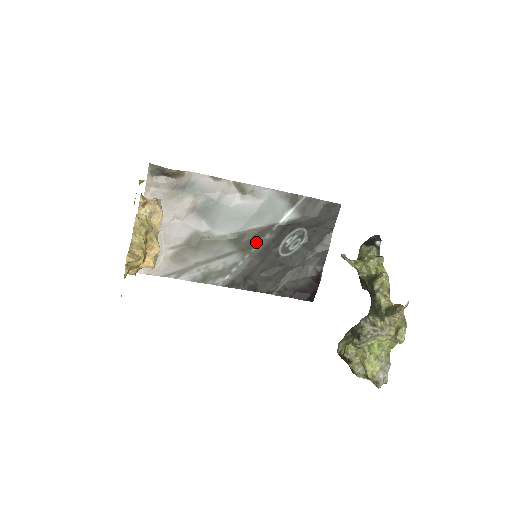
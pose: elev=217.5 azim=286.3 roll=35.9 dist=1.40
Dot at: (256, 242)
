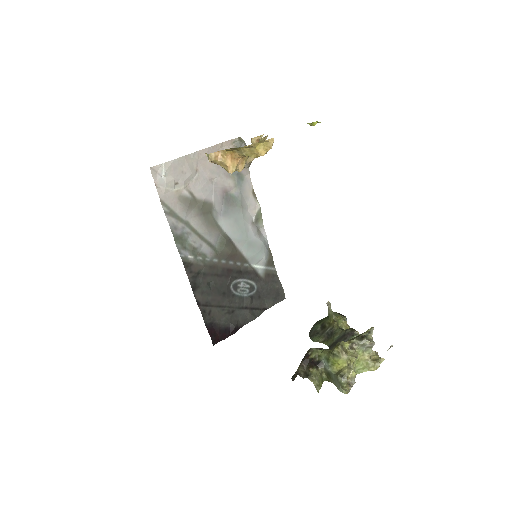
Dot at: (229, 259)
